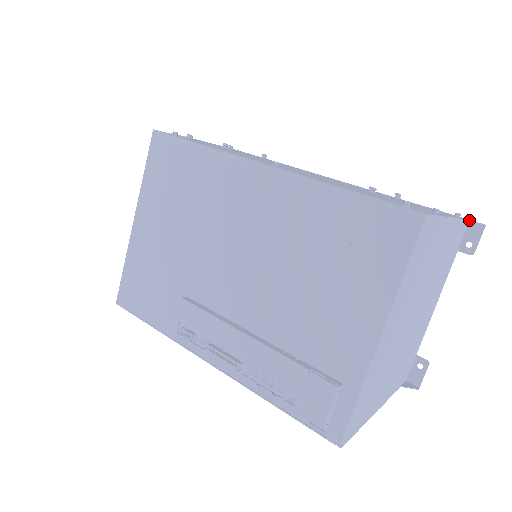
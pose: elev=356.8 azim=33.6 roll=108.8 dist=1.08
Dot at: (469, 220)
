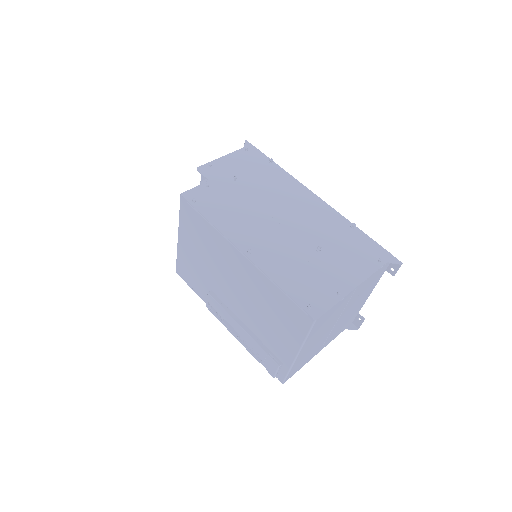
Dot at: (389, 262)
